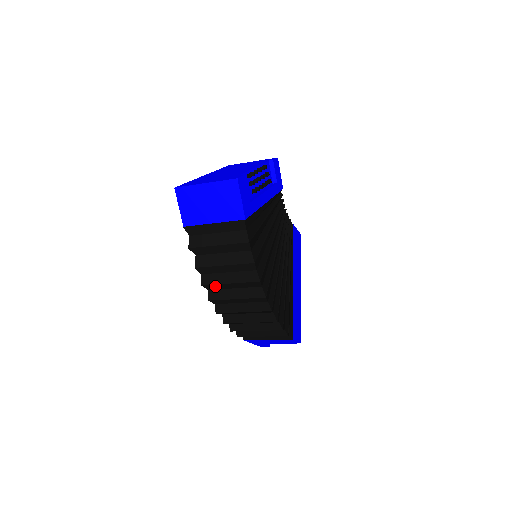
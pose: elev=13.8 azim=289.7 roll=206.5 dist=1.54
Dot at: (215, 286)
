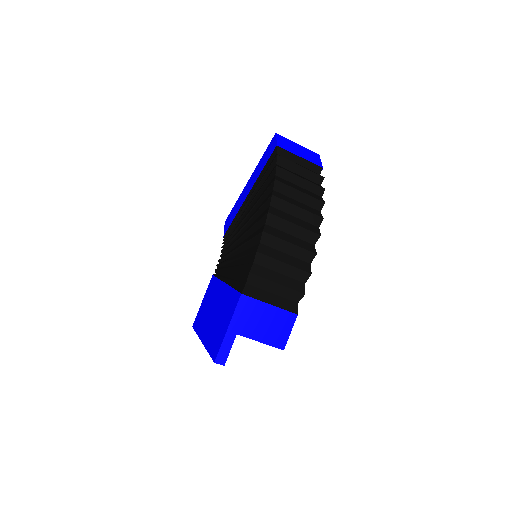
Dot at: (284, 188)
